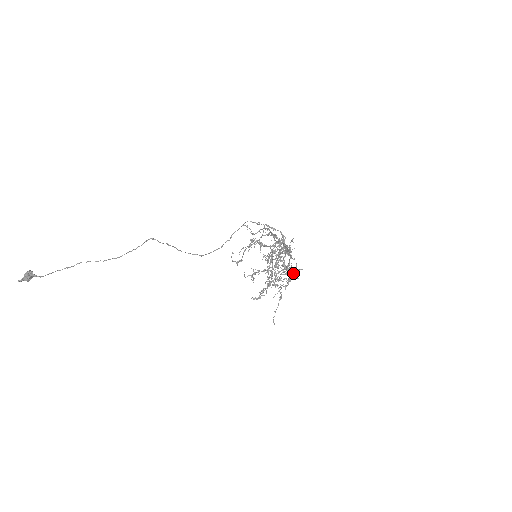
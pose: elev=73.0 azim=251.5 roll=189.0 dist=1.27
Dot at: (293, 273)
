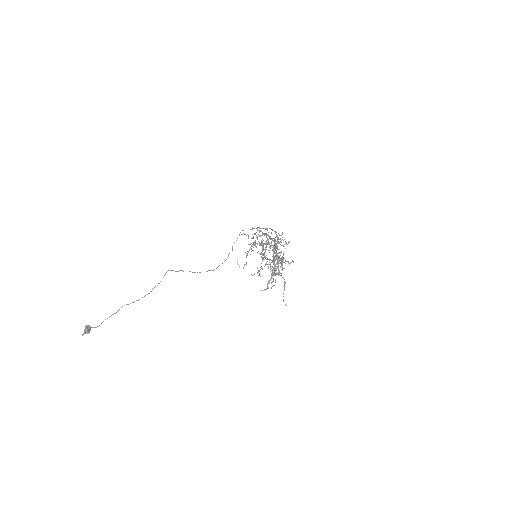
Dot at: occluded
